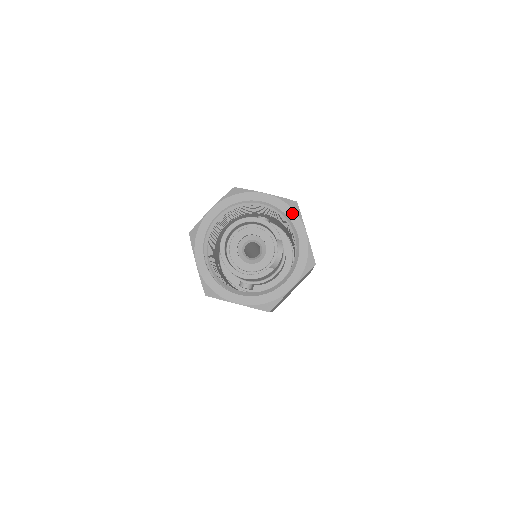
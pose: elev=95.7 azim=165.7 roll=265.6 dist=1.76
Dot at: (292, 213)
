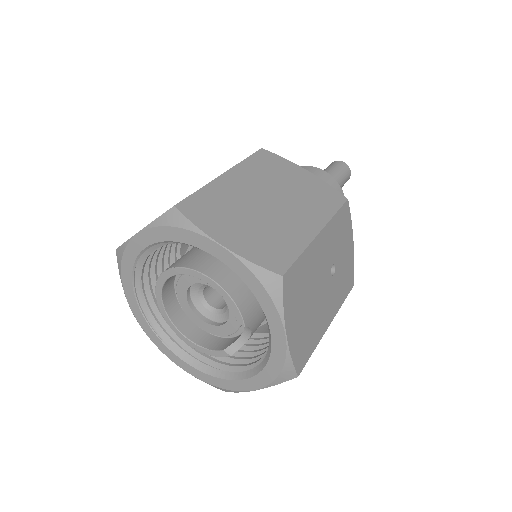
Dot at: (265, 298)
